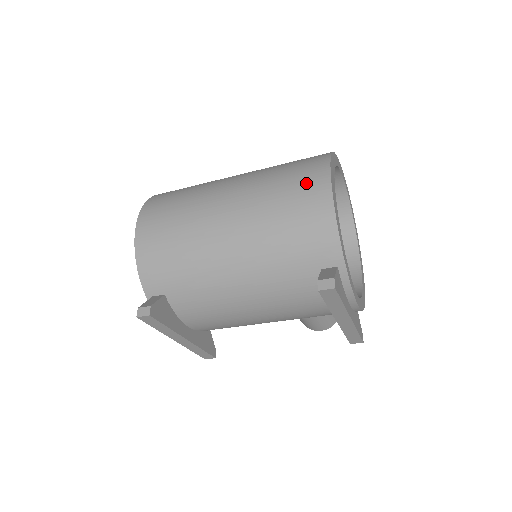
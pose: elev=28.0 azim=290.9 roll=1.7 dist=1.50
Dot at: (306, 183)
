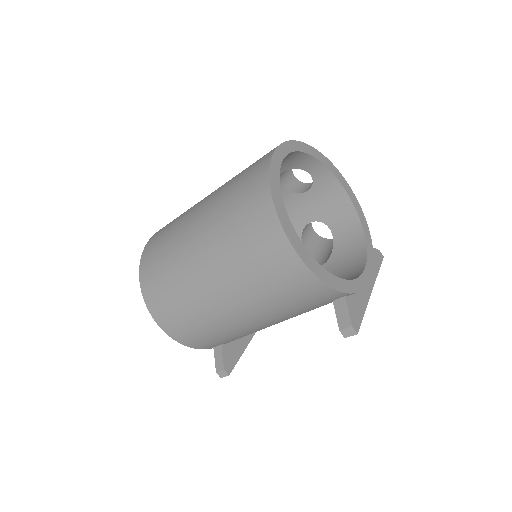
Dot at: (276, 262)
